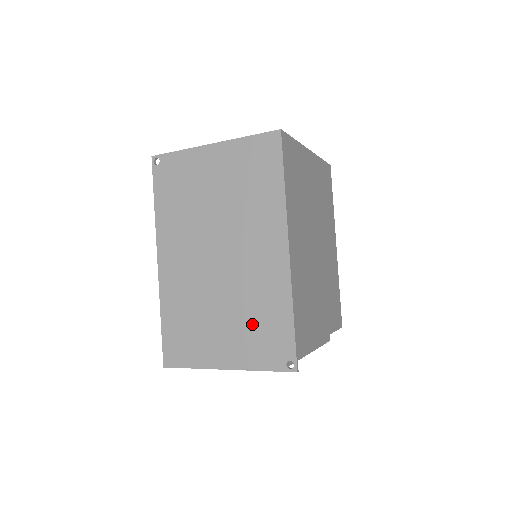
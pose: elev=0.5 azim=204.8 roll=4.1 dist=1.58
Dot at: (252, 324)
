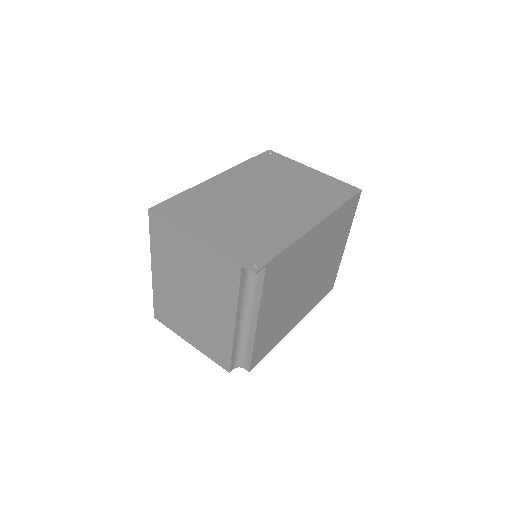
Dot at: (250, 234)
